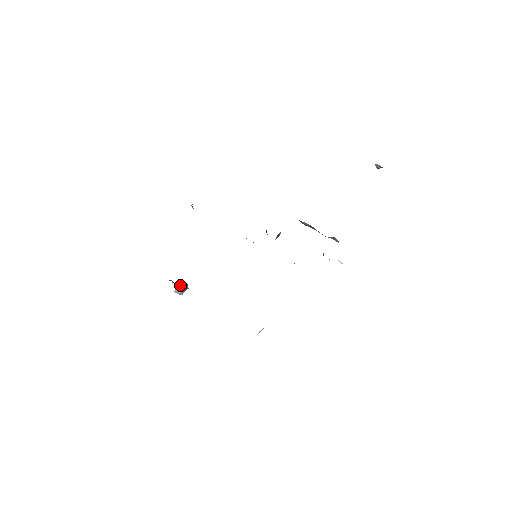
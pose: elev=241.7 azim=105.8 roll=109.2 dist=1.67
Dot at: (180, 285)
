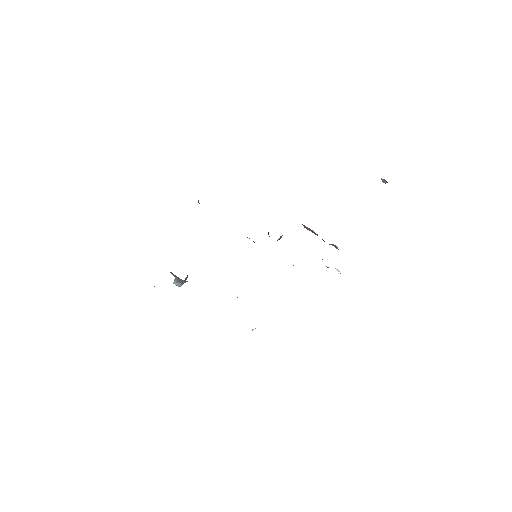
Dot at: (179, 278)
